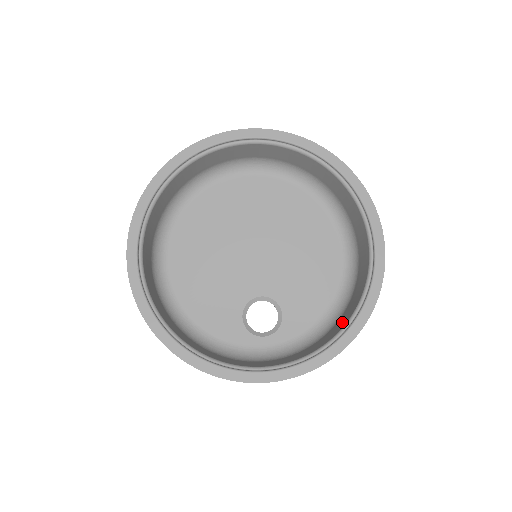
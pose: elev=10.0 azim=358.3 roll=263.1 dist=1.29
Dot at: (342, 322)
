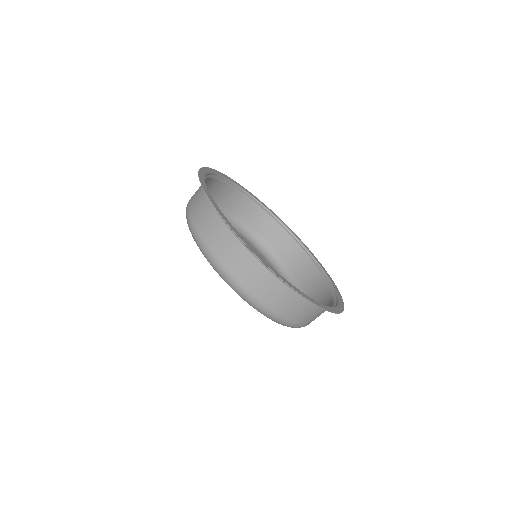
Dot at: (317, 286)
